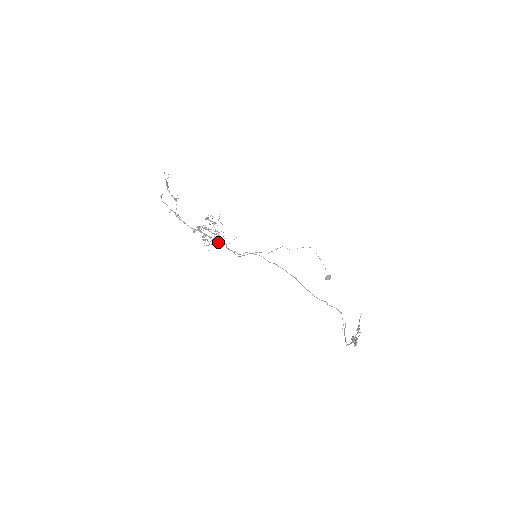
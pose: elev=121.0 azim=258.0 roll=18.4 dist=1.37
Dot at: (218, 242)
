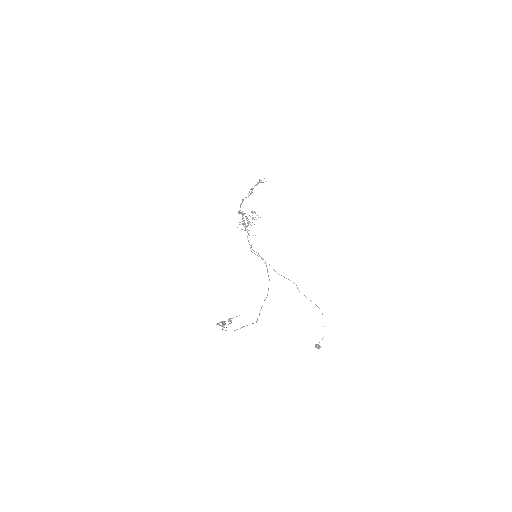
Dot at: (246, 230)
